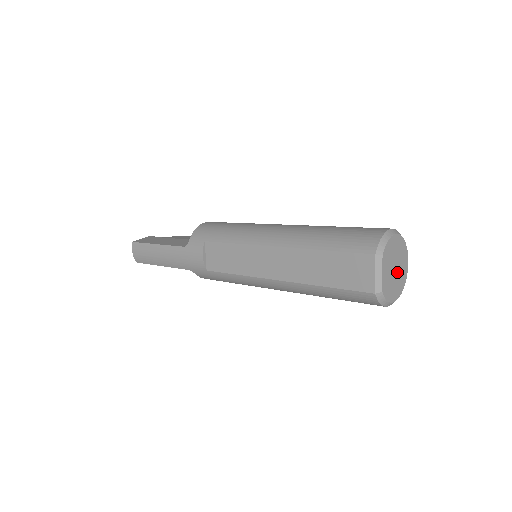
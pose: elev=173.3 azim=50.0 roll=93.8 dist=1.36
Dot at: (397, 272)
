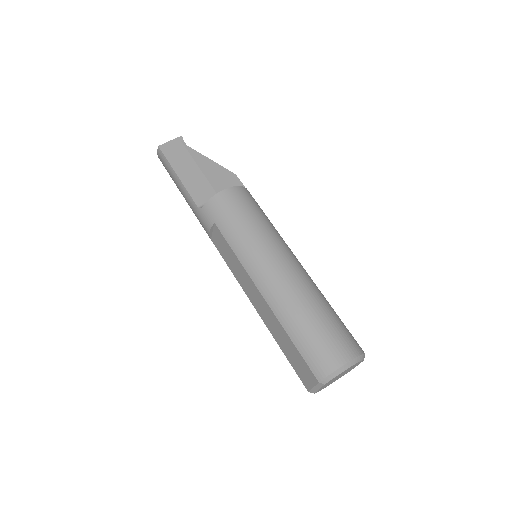
Dot at: (341, 375)
